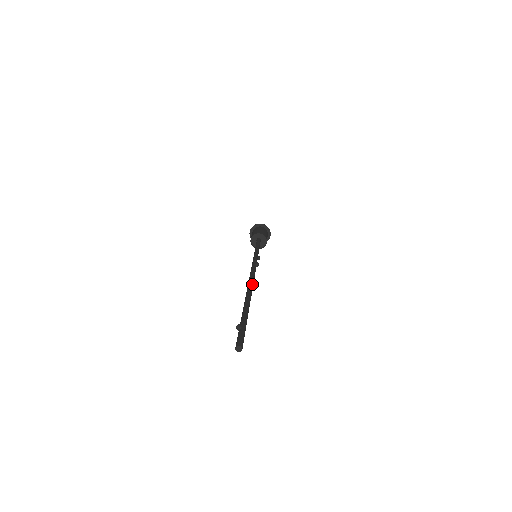
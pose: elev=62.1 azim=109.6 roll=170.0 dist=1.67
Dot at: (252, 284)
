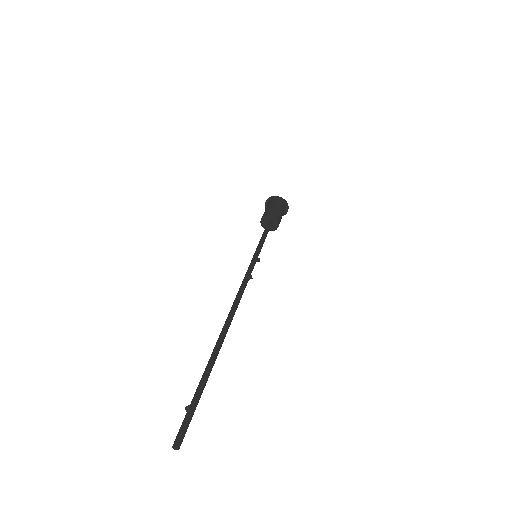
Dot at: (231, 319)
